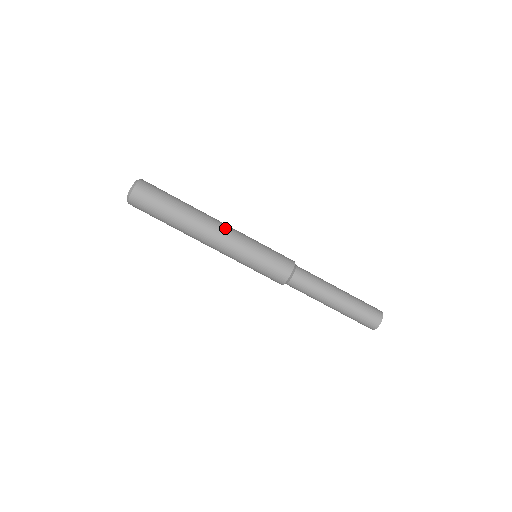
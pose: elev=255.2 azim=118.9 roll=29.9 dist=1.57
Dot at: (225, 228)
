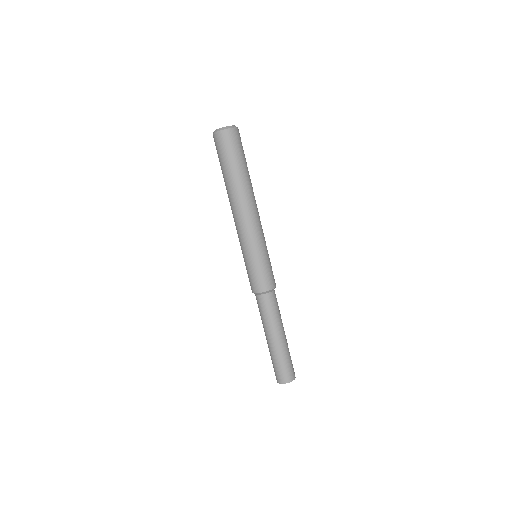
Dot at: (259, 216)
